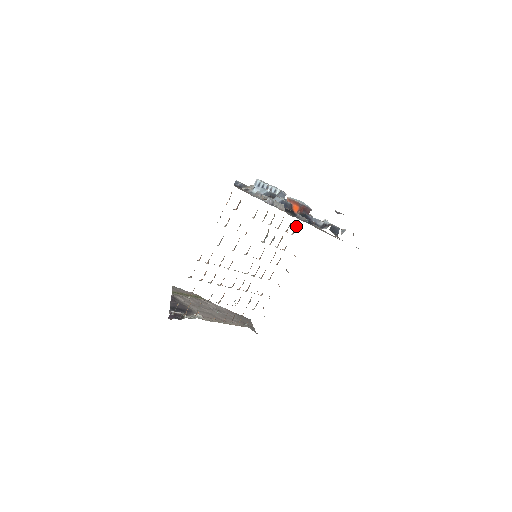
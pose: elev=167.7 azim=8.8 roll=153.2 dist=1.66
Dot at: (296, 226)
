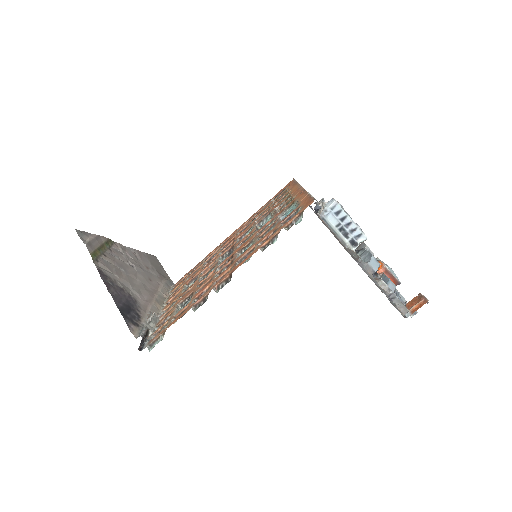
Dot at: occluded
